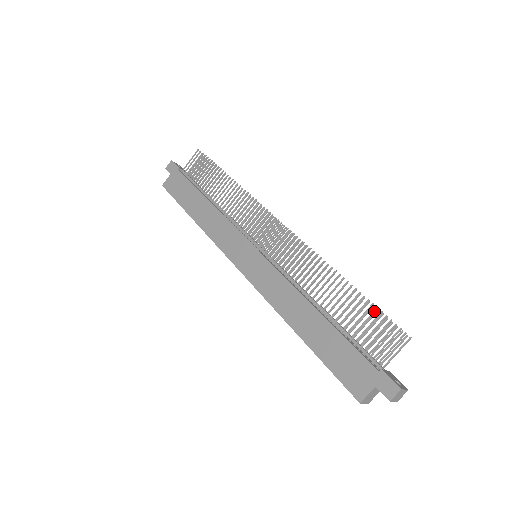
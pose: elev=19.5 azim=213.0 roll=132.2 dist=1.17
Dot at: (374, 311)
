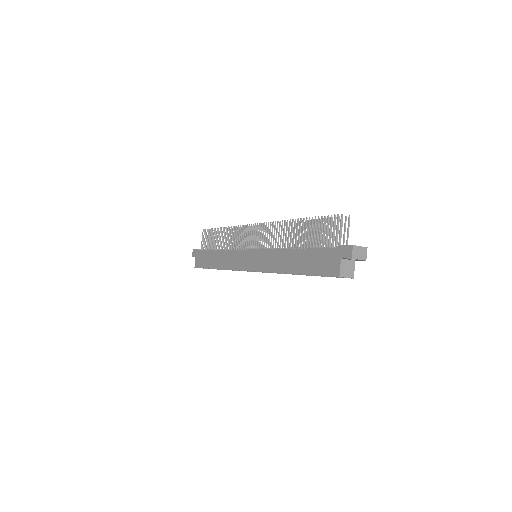
Dot at: (325, 222)
